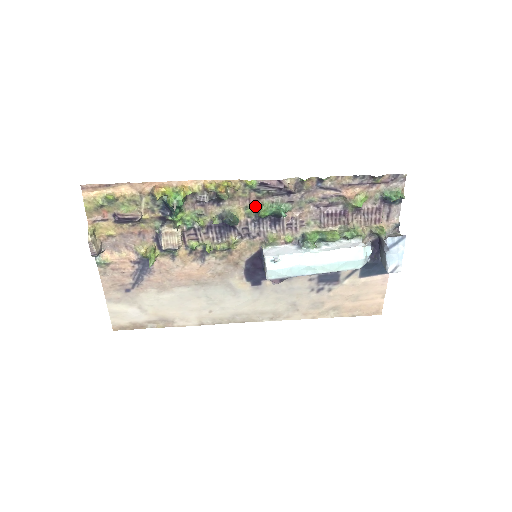
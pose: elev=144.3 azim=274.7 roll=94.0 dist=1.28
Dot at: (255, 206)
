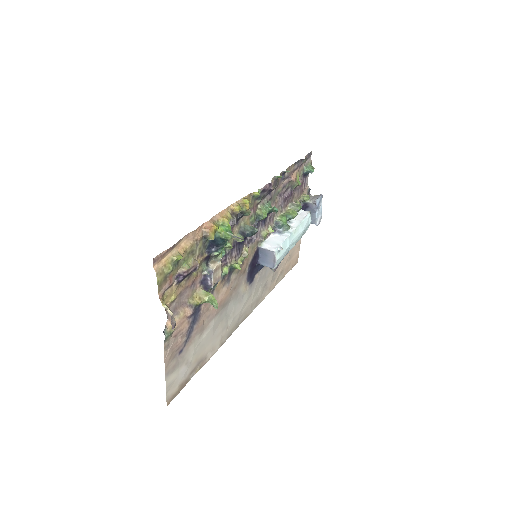
Dot at: (255, 213)
